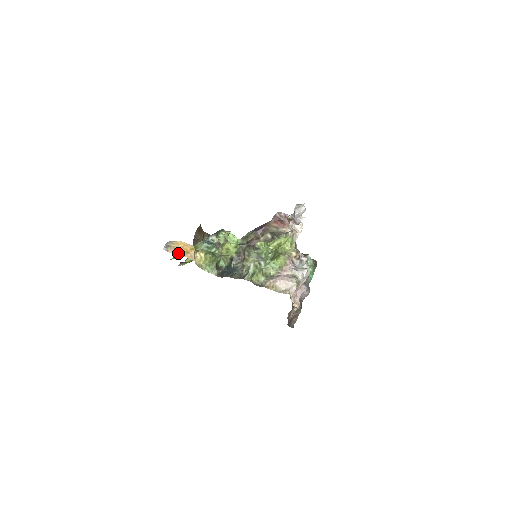
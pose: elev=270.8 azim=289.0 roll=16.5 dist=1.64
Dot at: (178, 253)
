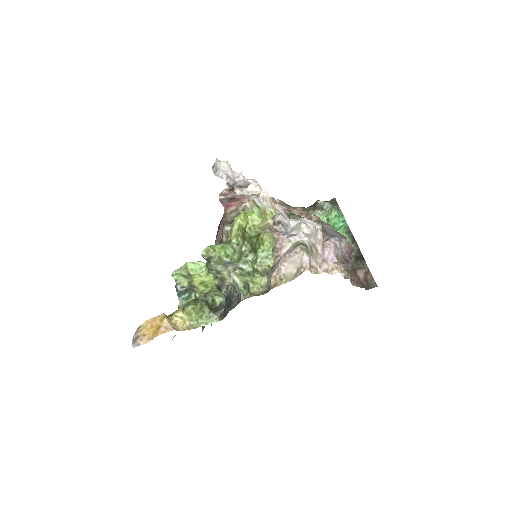
Dot at: (151, 337)
